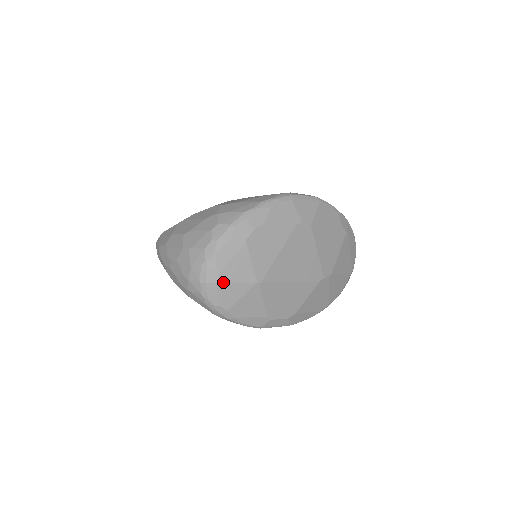
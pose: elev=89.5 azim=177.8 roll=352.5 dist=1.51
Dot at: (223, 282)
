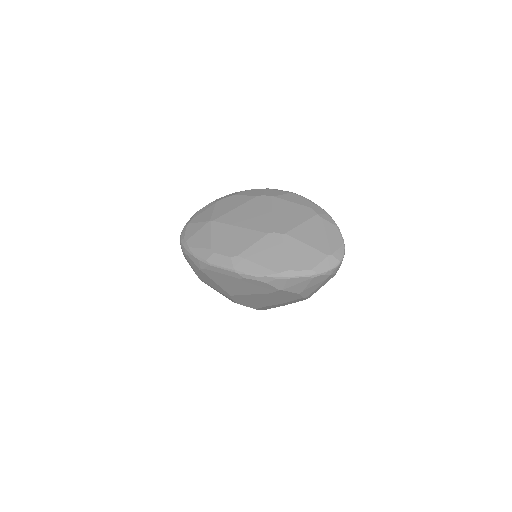
Dot at: (191, 223)
